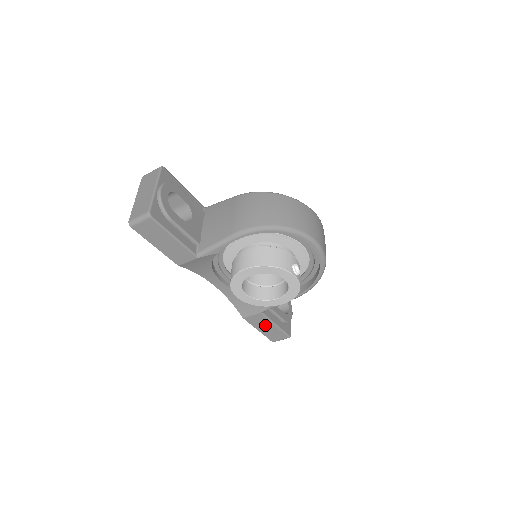
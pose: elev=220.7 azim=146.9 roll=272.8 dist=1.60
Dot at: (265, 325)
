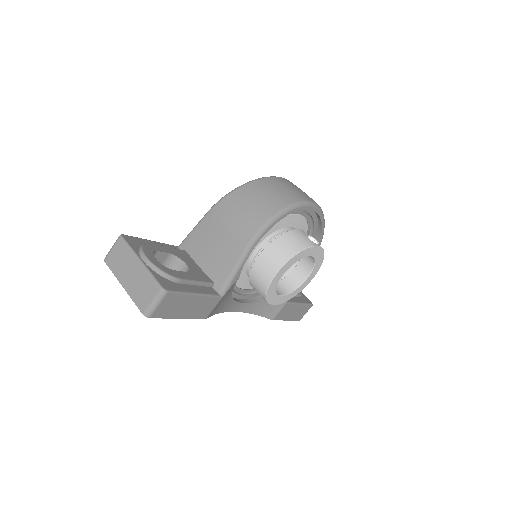
Dot at: (291, 311)
